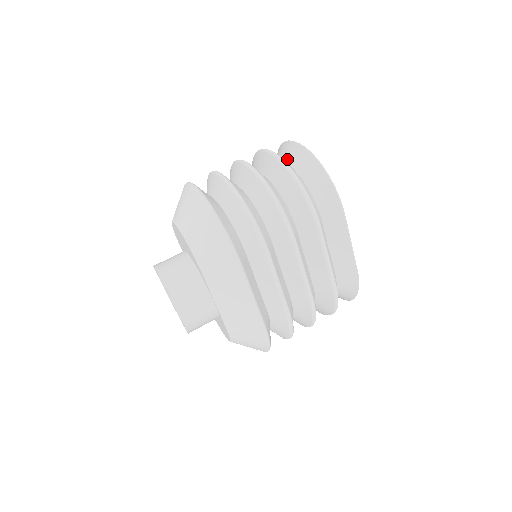
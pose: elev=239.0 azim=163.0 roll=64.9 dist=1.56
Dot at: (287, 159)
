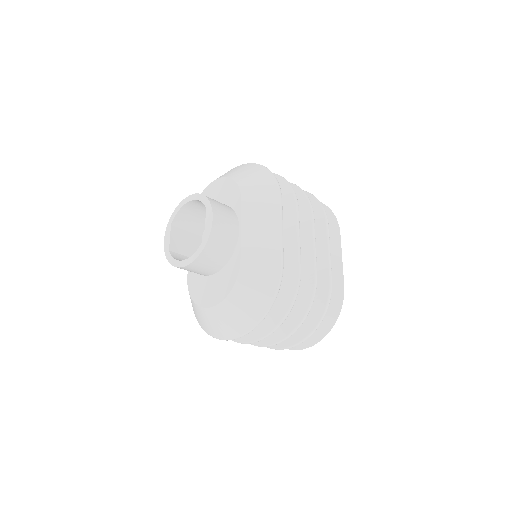
Dot at: occluded
